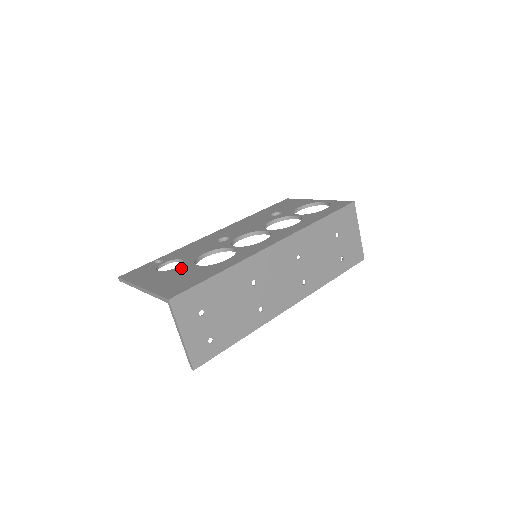
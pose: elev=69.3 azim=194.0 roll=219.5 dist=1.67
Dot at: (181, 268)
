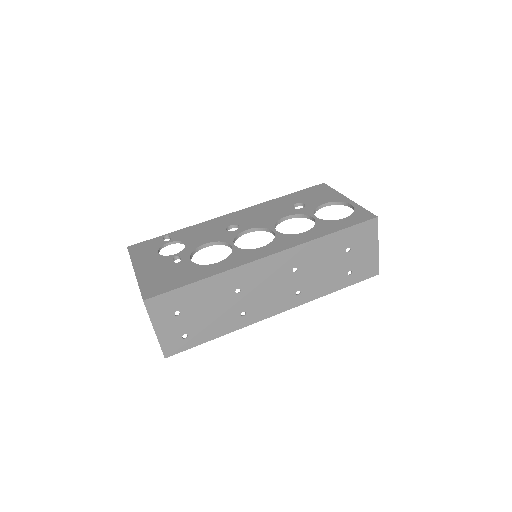
Dot at: (178, 256)
